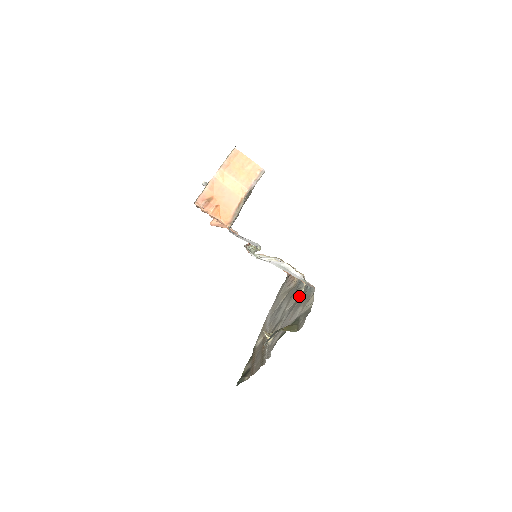
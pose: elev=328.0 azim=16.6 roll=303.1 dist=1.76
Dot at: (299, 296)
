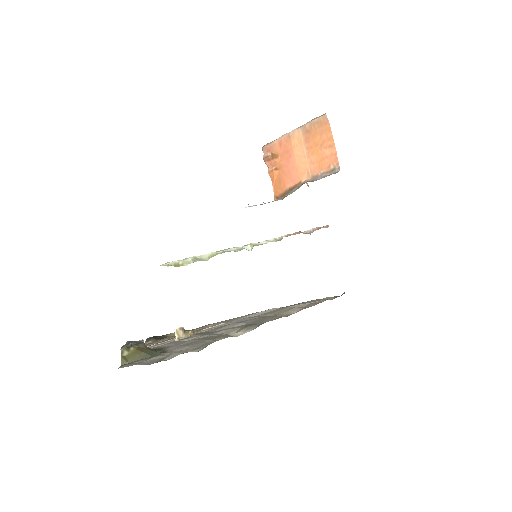
Dot at: (237, 334)
